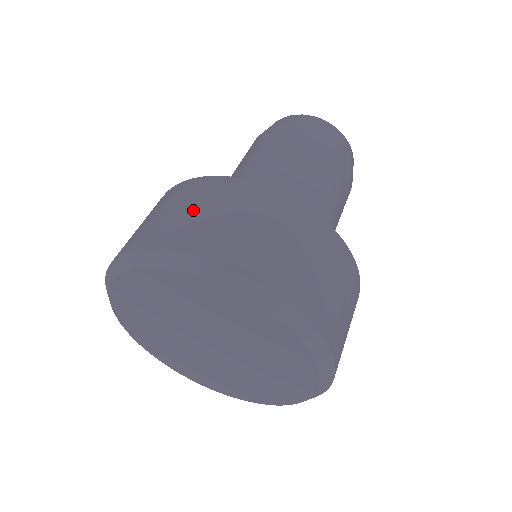
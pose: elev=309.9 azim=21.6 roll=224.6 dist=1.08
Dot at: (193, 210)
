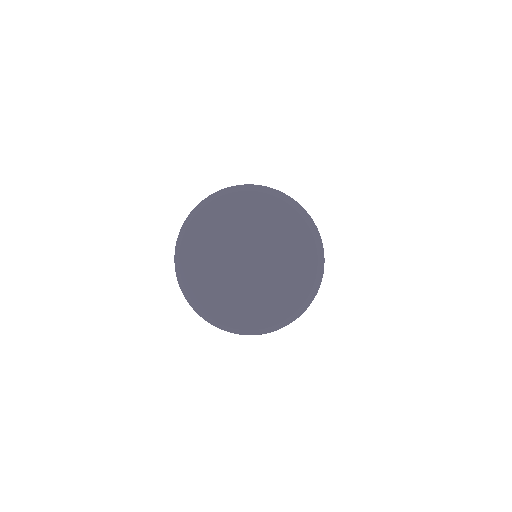
Dot at: occluded
